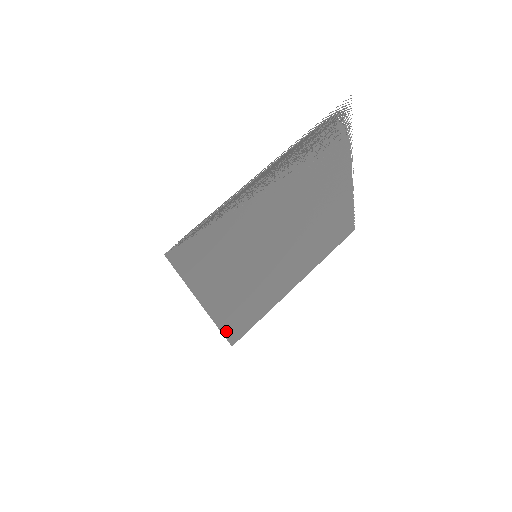
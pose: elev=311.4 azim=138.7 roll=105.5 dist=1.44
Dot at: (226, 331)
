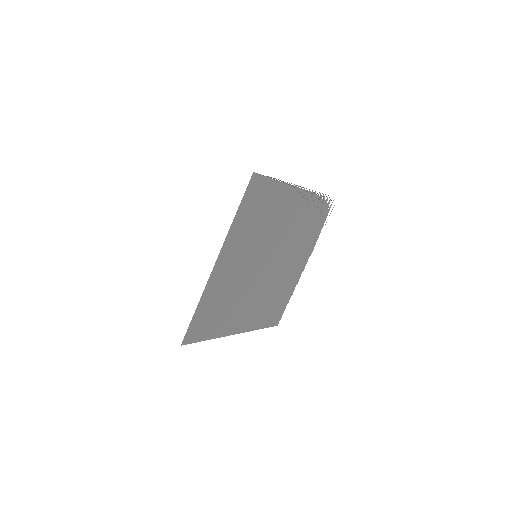
Dot at: (196, 315)
